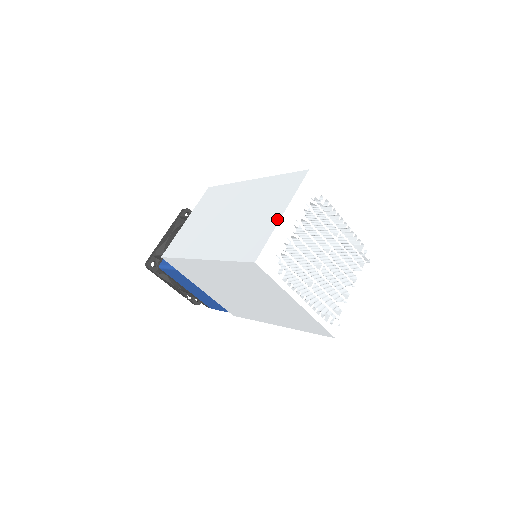
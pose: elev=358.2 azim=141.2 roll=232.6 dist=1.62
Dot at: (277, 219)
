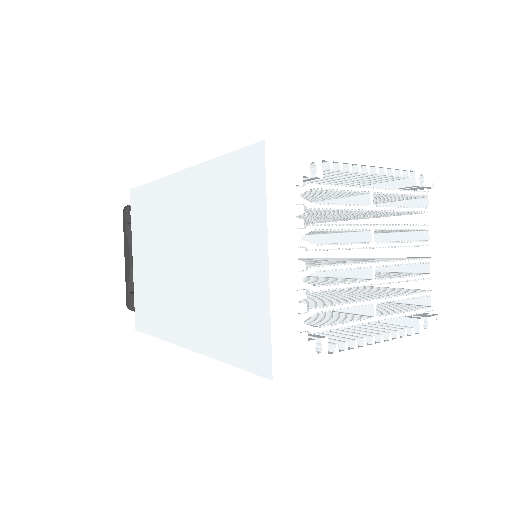
Dot at: (263, 275)
